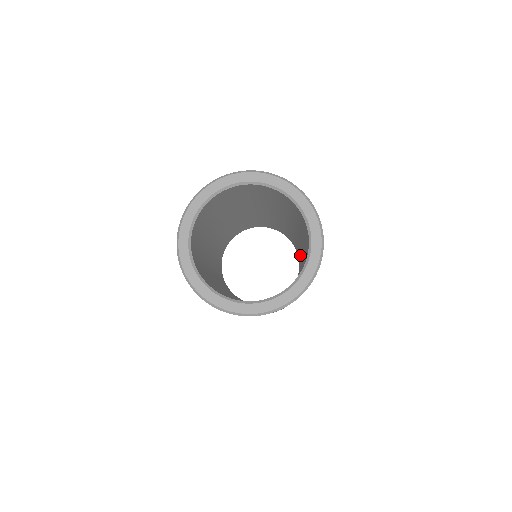
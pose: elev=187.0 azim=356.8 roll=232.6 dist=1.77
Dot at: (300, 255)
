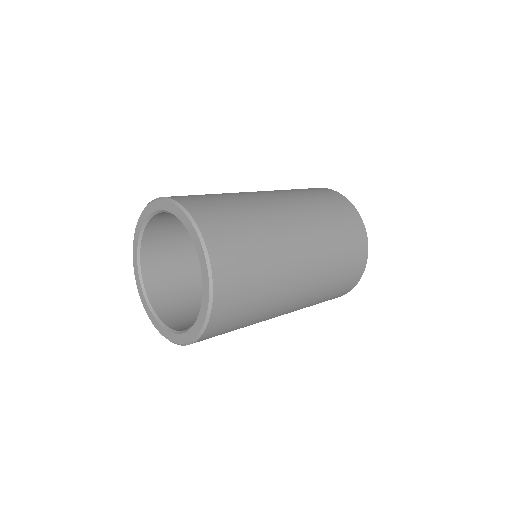
Dot at: occluded
